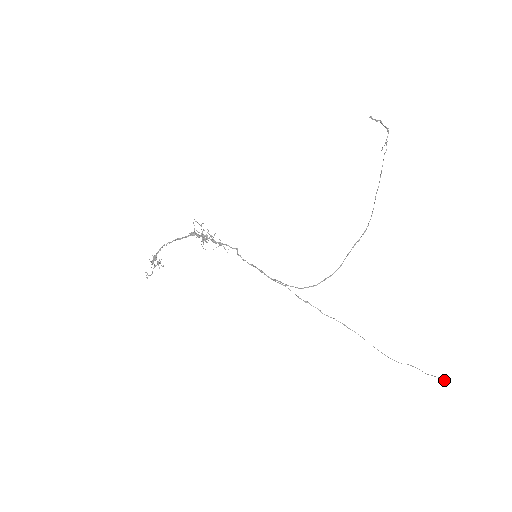
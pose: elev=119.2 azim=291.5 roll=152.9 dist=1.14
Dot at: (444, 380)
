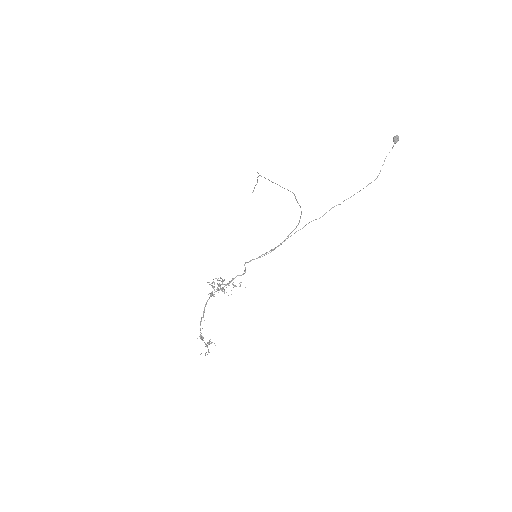
Dot at: (394, 138)
